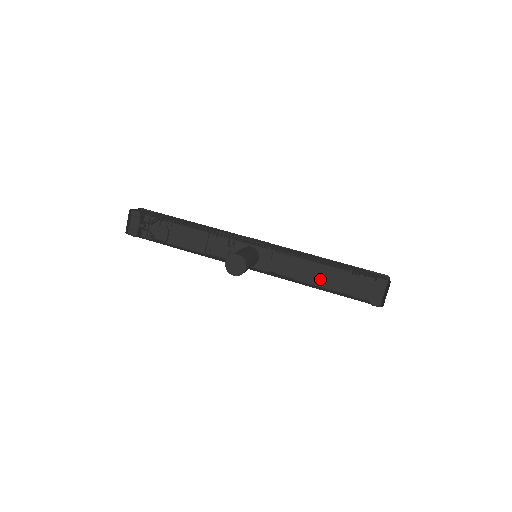
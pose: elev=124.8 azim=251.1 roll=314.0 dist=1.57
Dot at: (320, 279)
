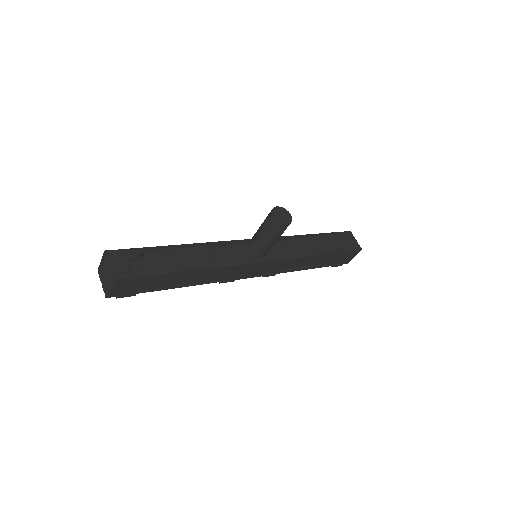
Dot at: (314, 248)
